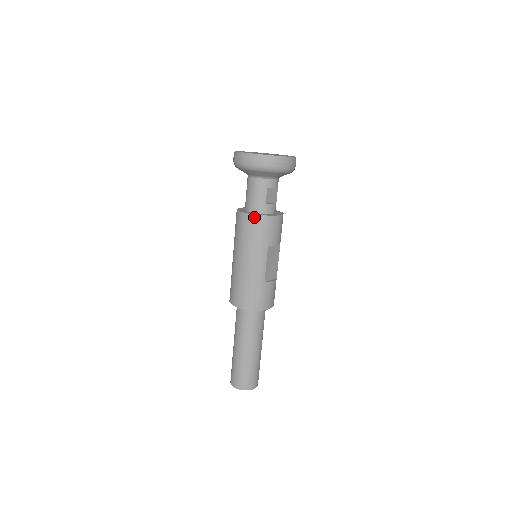
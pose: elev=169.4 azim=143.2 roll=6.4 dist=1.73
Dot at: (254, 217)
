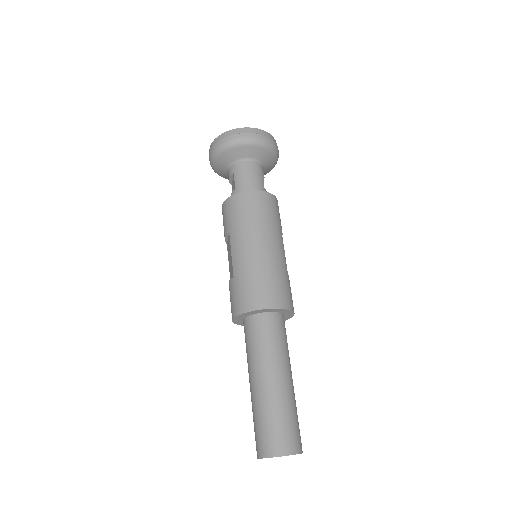
Dot at: (265, 194)
